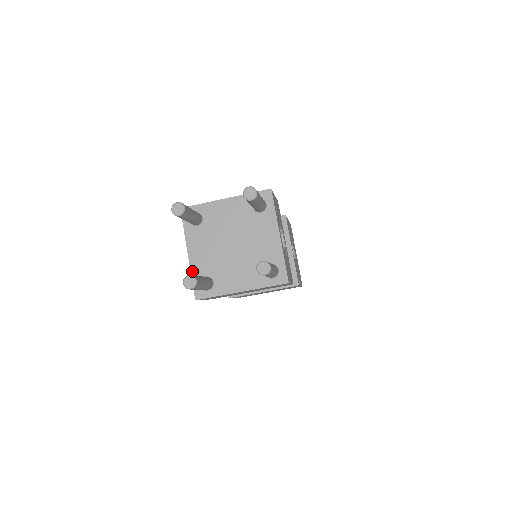
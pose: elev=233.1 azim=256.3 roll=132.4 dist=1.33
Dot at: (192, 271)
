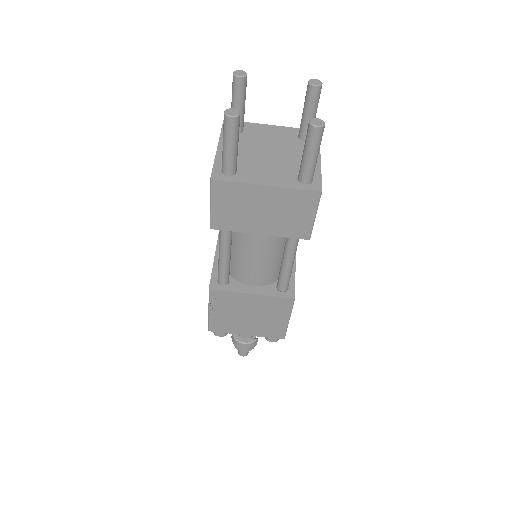
Dot at: (217, 159)
